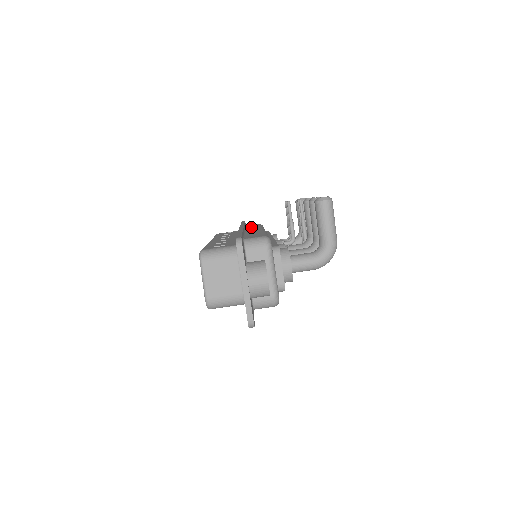
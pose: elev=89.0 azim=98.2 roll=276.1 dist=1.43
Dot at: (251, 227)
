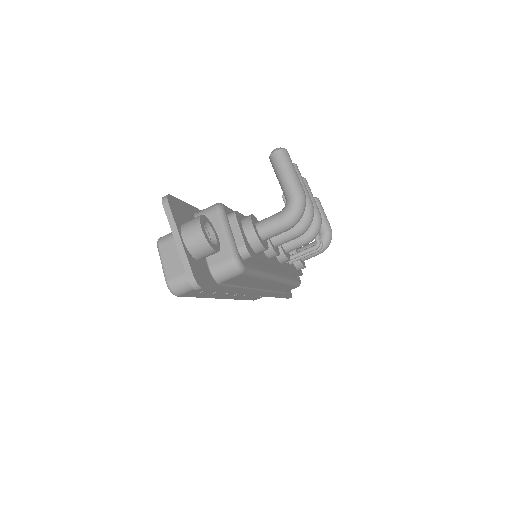
Dot at: occluded
